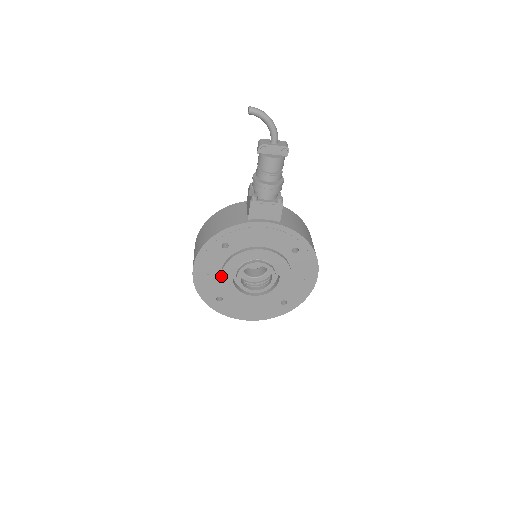
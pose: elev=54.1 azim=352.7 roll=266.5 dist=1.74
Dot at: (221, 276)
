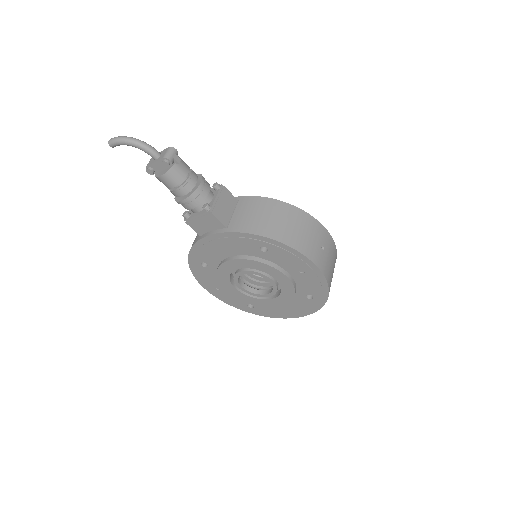
Dot at: (226, 290)
